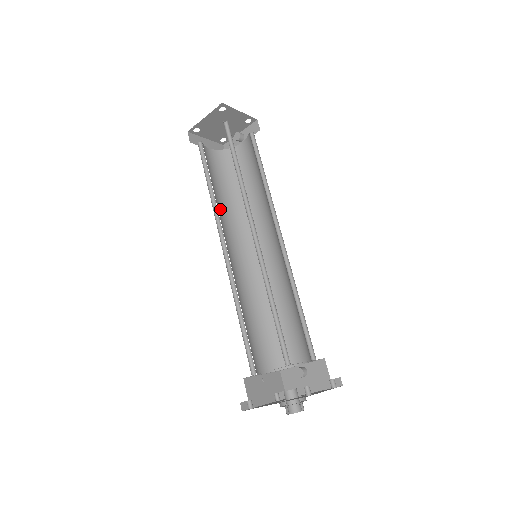
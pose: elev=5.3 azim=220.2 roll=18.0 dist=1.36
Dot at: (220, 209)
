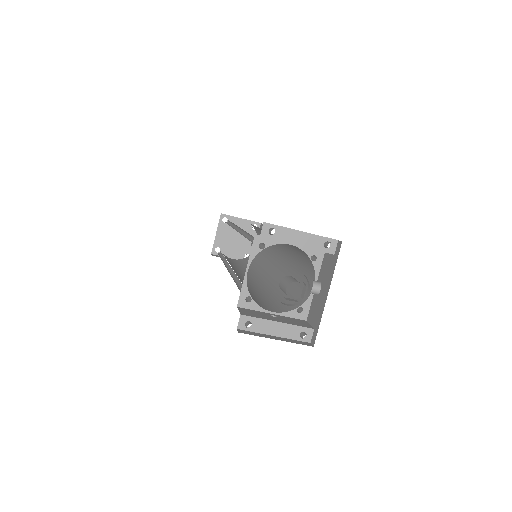
Dot at: (235, 268)
